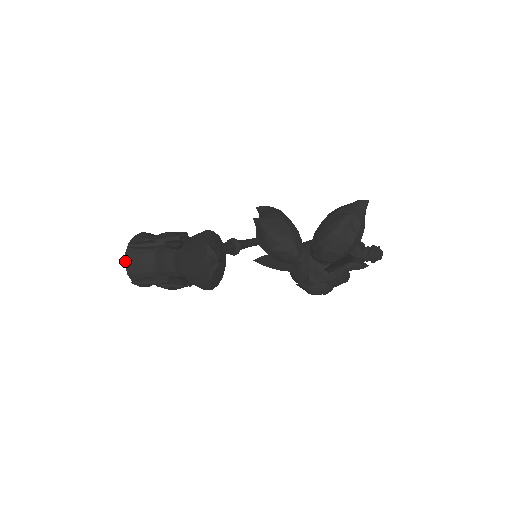
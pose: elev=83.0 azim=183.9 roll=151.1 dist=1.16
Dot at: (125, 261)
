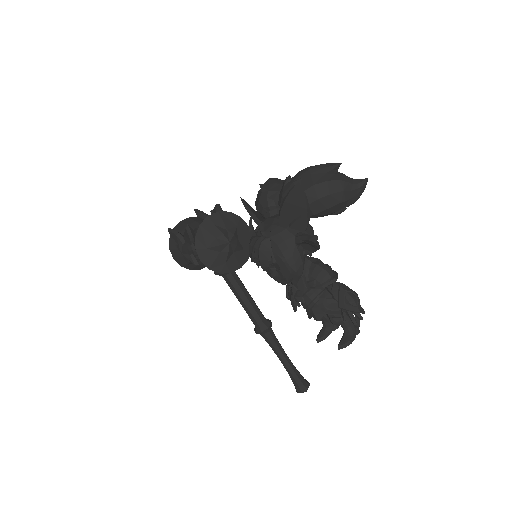
Dot at: (183, 220)
